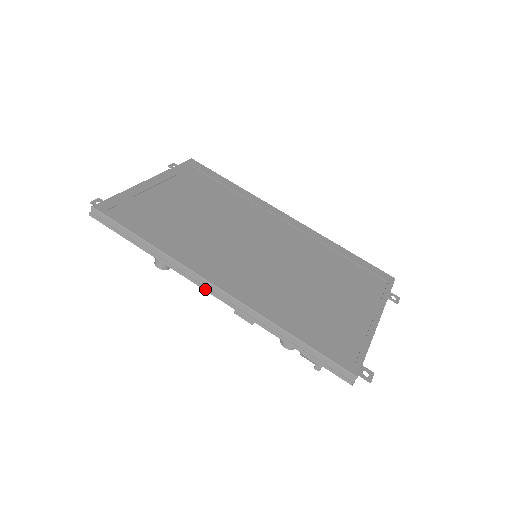
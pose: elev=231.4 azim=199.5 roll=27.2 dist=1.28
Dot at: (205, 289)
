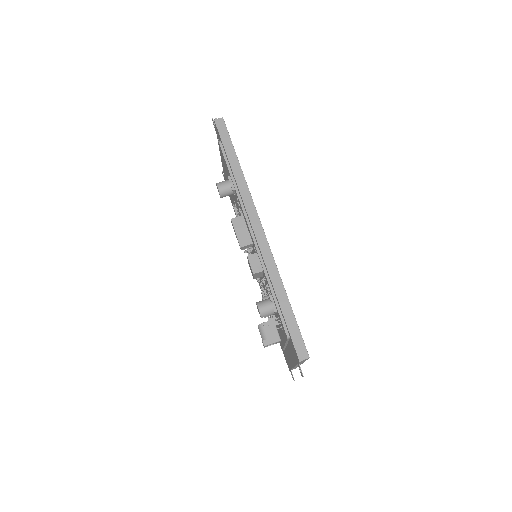
Dot at: (252, 222)
